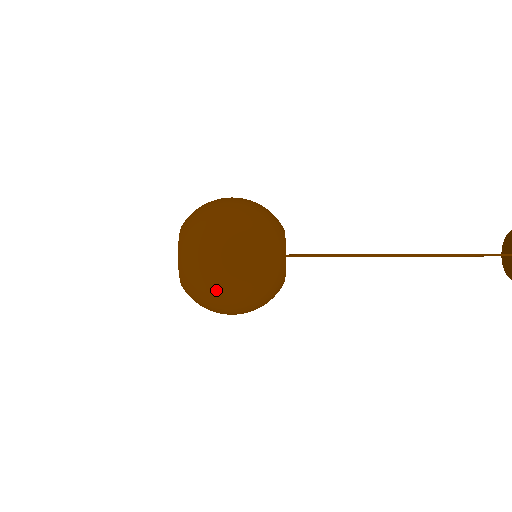
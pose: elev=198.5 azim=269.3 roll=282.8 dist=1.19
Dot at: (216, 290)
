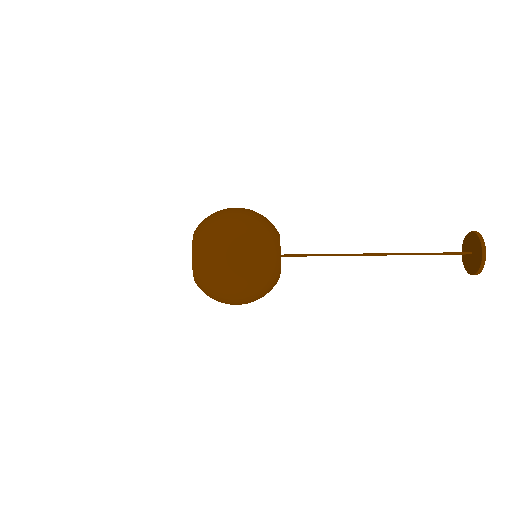
Dot at: (223, 235)
